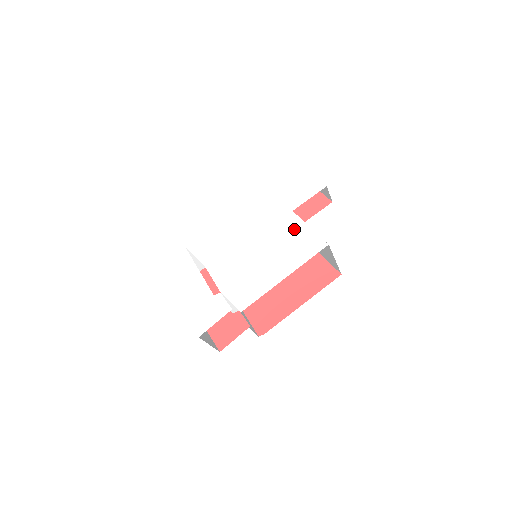
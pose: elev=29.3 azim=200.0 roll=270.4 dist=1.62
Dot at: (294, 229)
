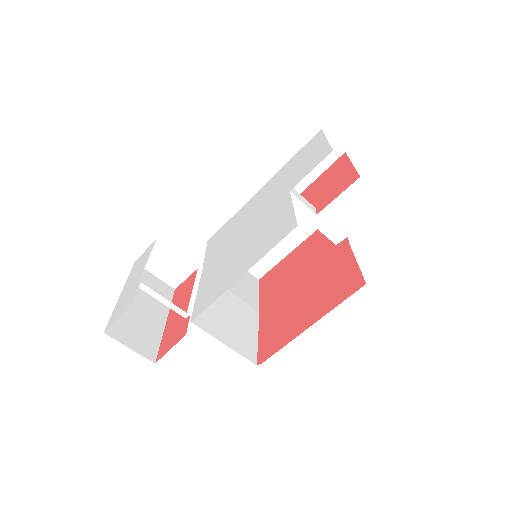
Dot at: (279, 213)
